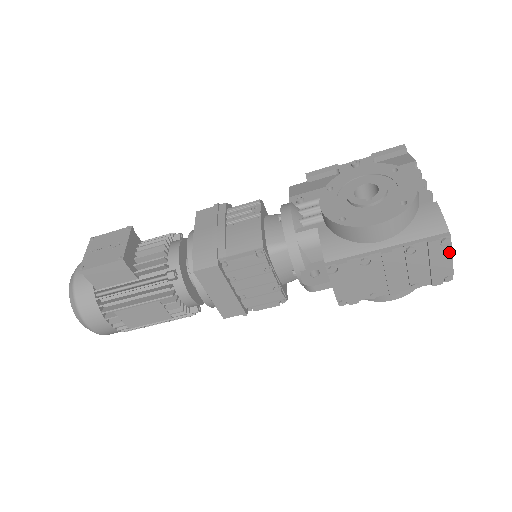
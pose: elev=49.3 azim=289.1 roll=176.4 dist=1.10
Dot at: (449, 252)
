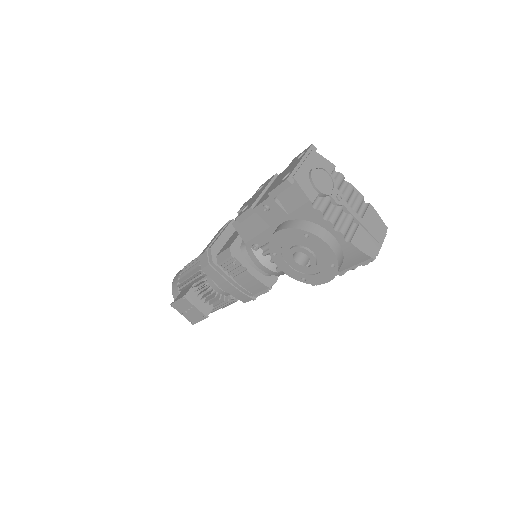
Dot at: (378, 252)
